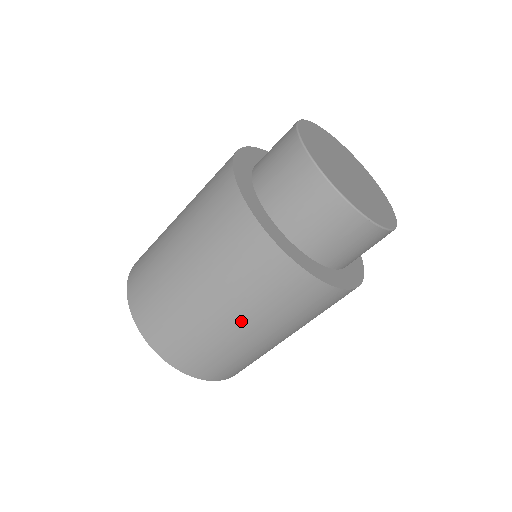
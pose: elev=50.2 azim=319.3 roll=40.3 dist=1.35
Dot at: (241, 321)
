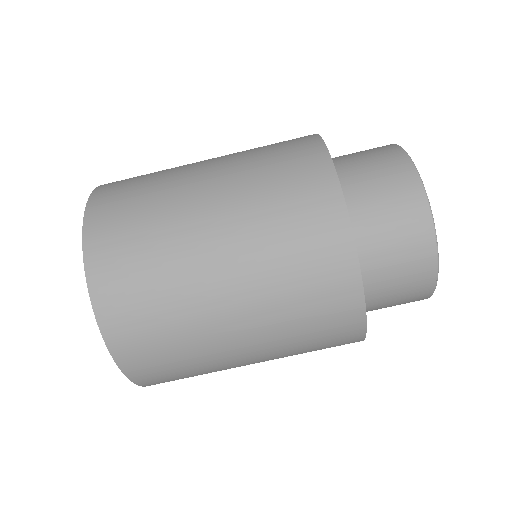
Dot at: (232, 268)
